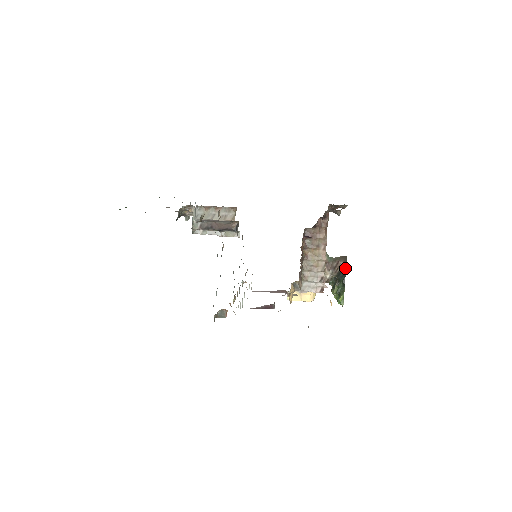
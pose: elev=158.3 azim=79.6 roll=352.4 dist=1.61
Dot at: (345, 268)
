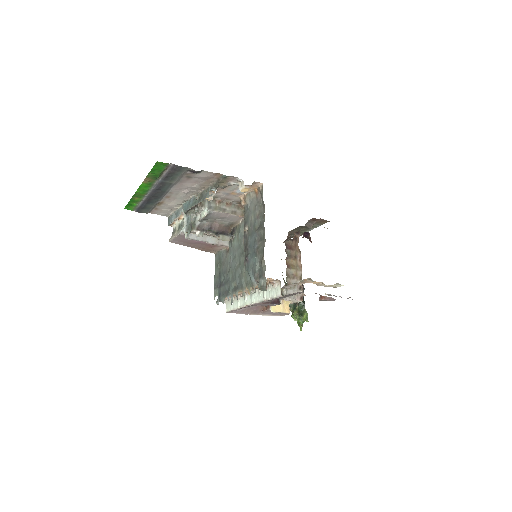
Dot at: (303, 289)
